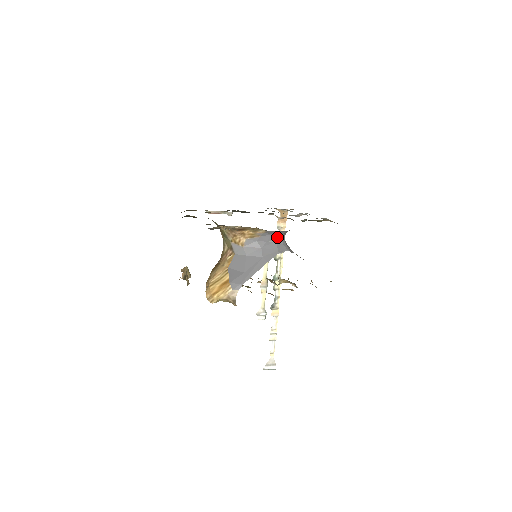
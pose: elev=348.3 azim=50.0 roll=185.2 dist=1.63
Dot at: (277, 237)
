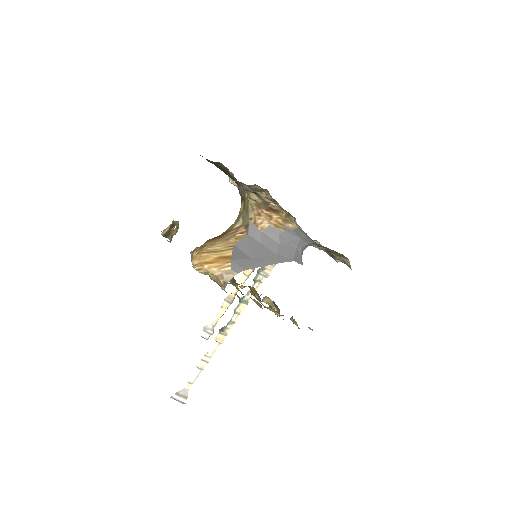
Dot at: (300, 243)
